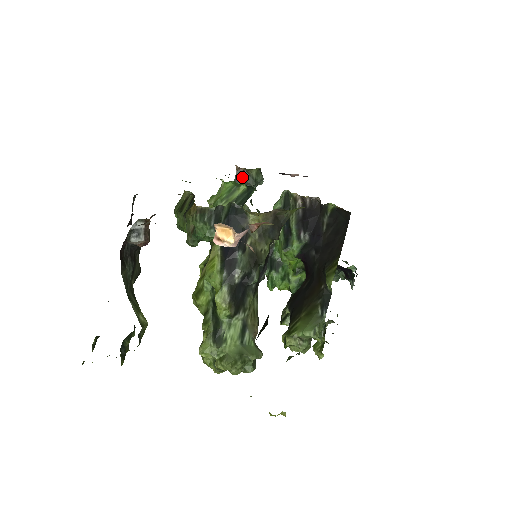
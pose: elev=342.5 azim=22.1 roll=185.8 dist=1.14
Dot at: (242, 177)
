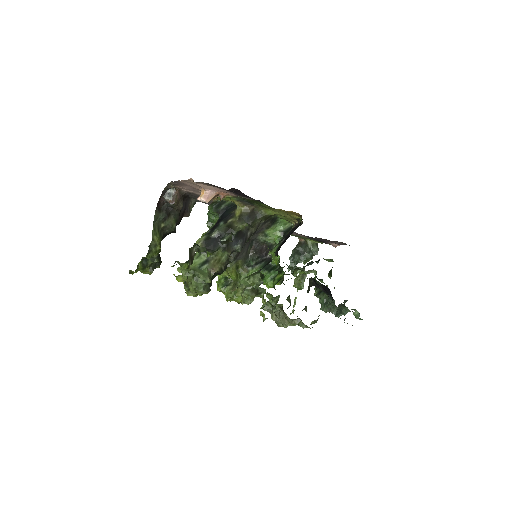
Dot at: (301, 245)
